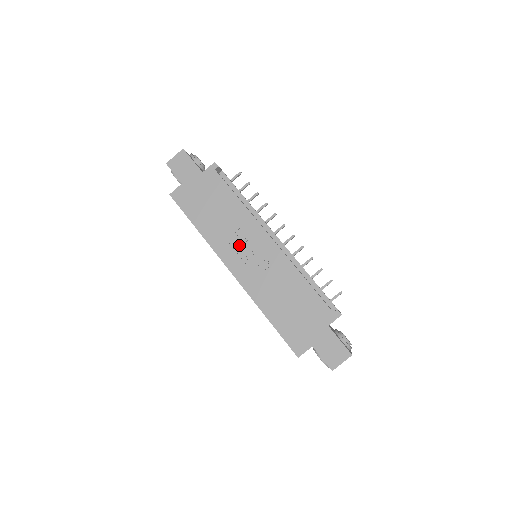
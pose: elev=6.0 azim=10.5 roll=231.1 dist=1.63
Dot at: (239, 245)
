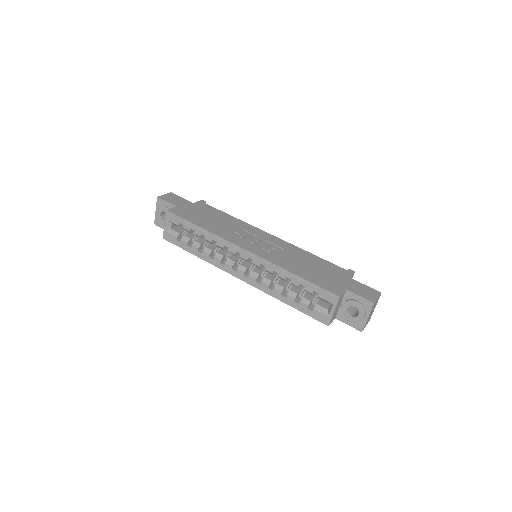
Dot at: (245, 236)
